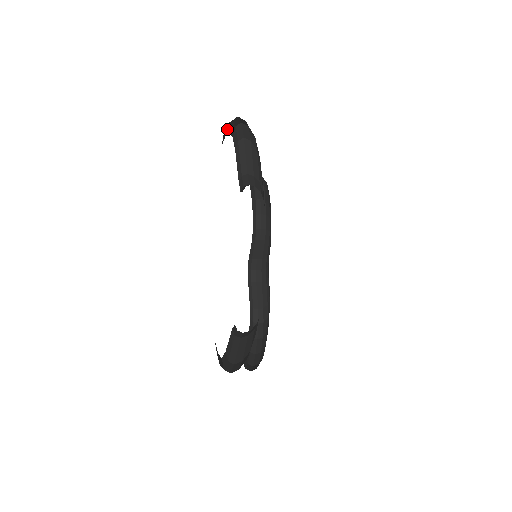
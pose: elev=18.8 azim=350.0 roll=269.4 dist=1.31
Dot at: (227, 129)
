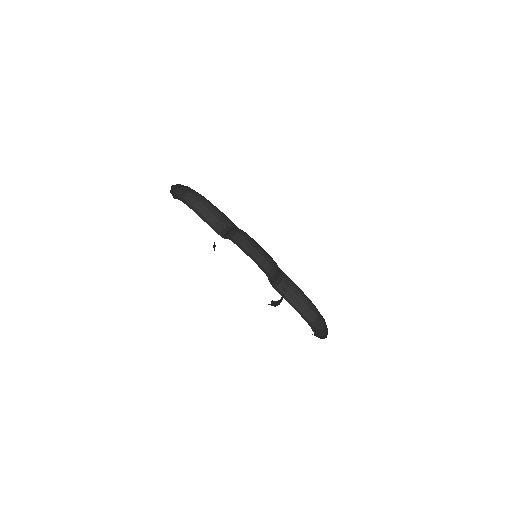
Dot at: occluded
